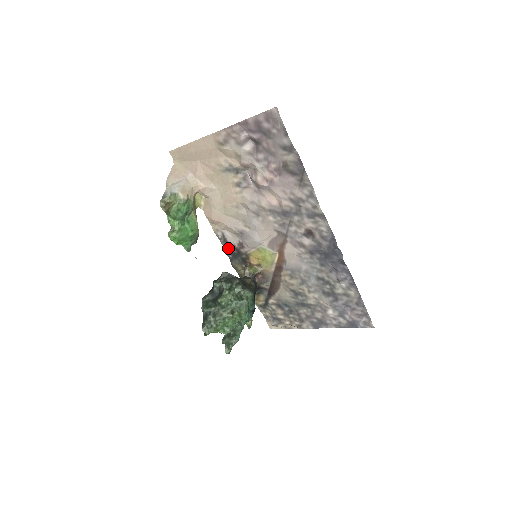
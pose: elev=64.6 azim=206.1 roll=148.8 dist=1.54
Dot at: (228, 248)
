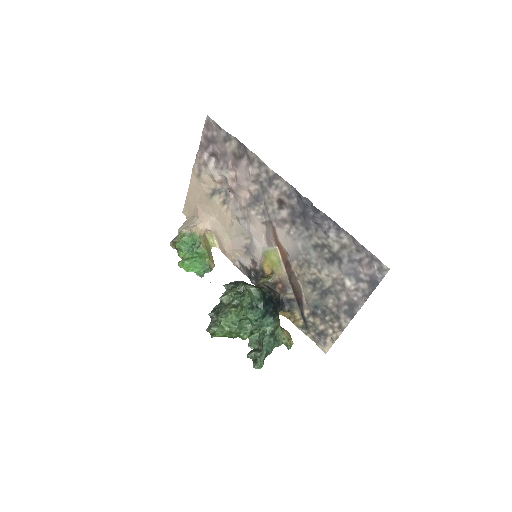
Dot at: (249, 274)
